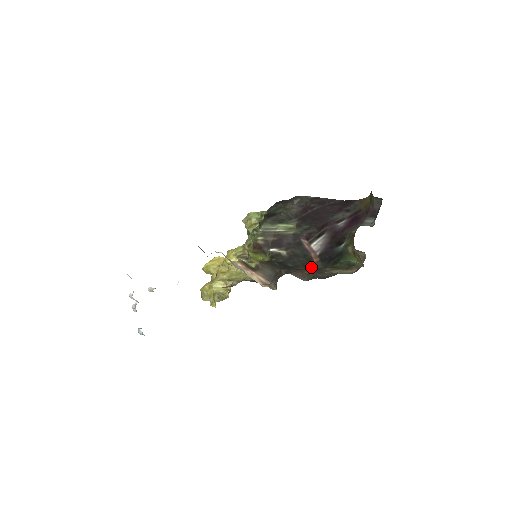
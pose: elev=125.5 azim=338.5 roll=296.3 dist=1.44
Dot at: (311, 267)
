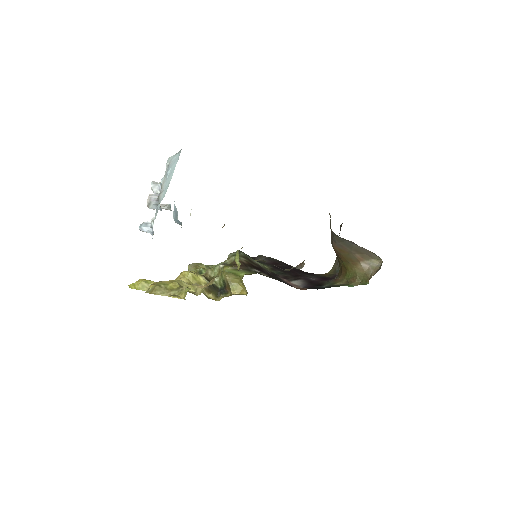
Dot at: occluded
